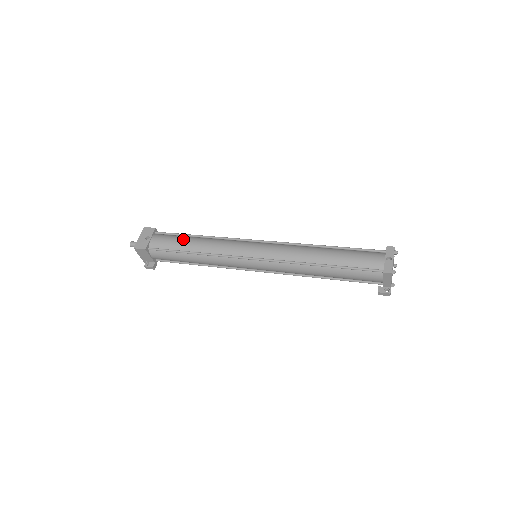
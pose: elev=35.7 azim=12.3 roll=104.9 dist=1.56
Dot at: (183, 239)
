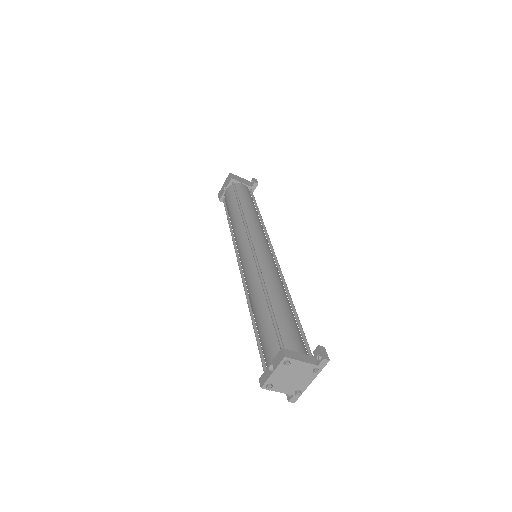
Dot at: (232, 204)
